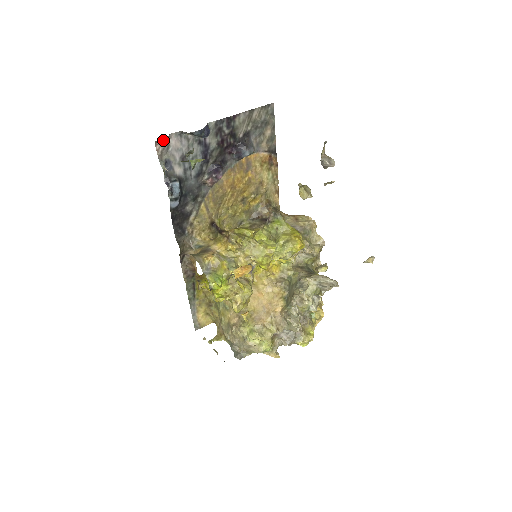
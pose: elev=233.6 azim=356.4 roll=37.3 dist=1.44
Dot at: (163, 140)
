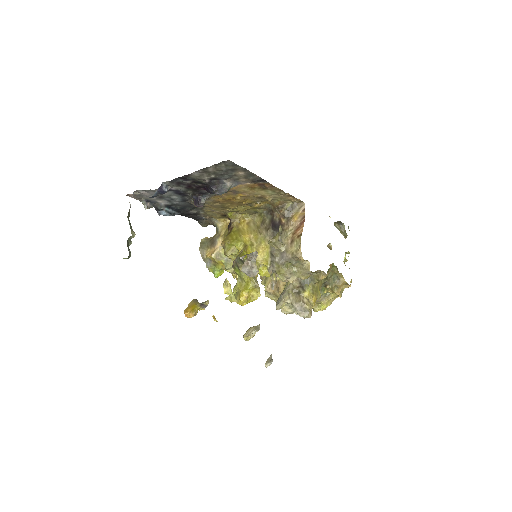
Dot at: (132, 194)
